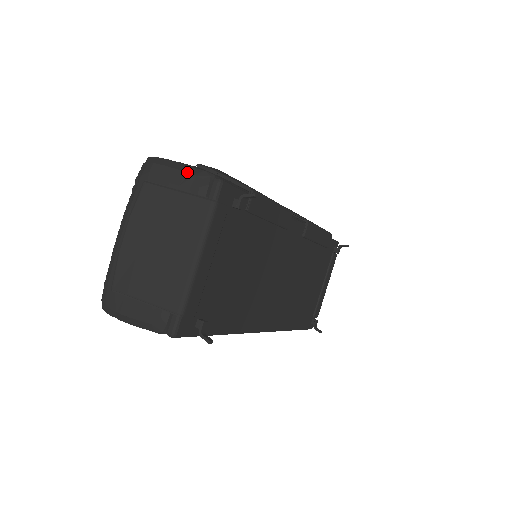
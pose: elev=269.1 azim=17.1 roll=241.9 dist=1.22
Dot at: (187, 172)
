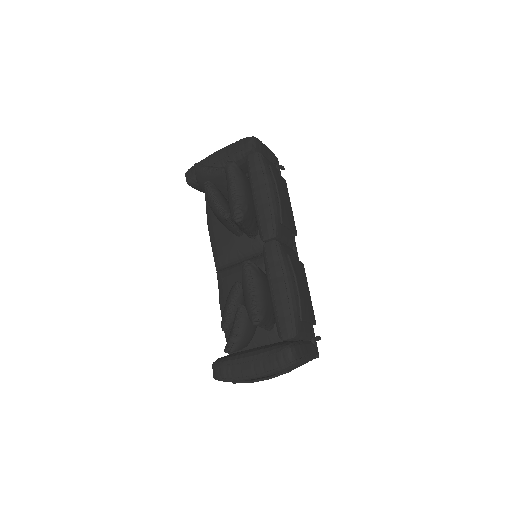
Dot at: occluded
